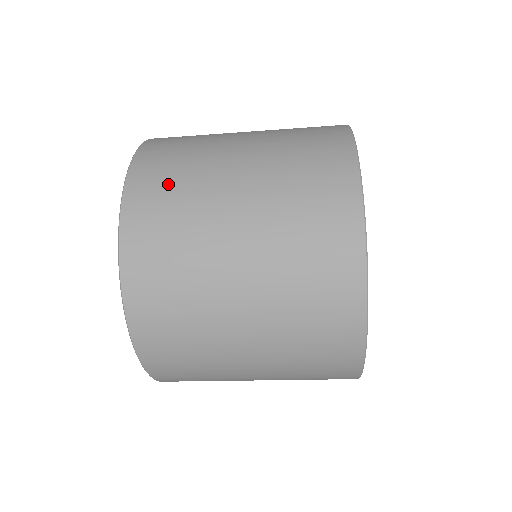
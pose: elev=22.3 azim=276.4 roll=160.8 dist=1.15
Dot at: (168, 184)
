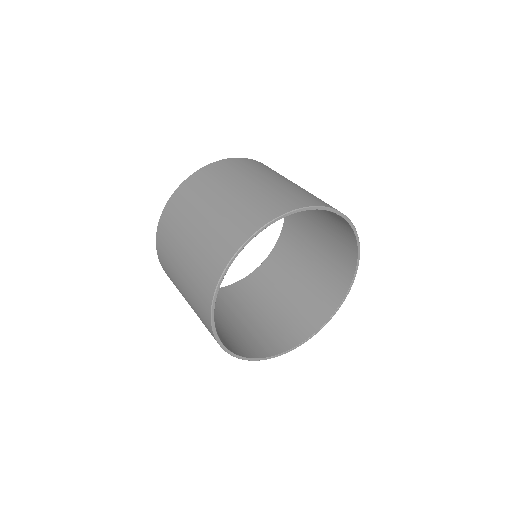
Dot at: occluded
